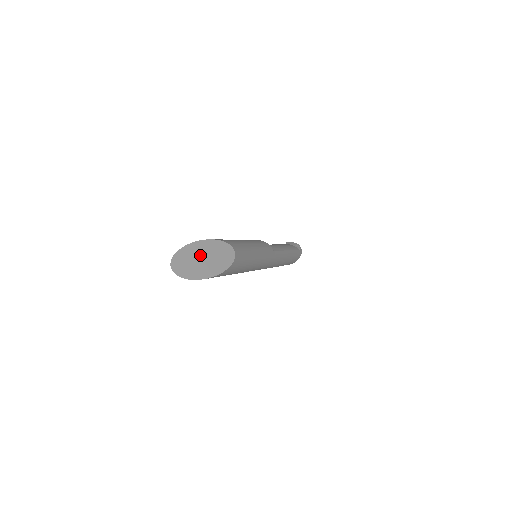
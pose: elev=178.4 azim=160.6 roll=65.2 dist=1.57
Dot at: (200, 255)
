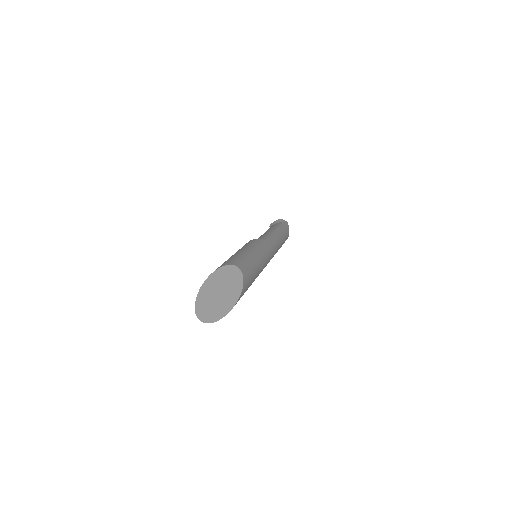
Dot at: (214, 293)
